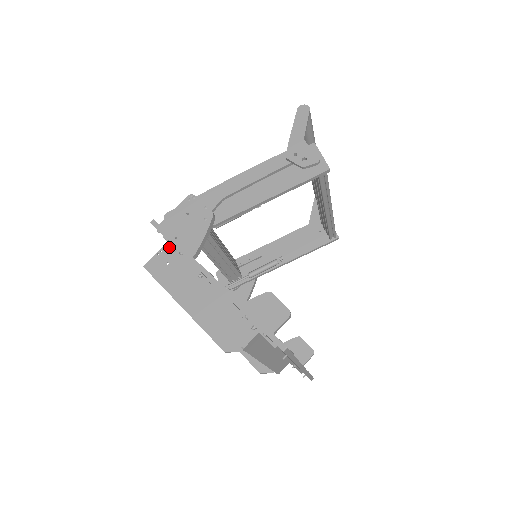
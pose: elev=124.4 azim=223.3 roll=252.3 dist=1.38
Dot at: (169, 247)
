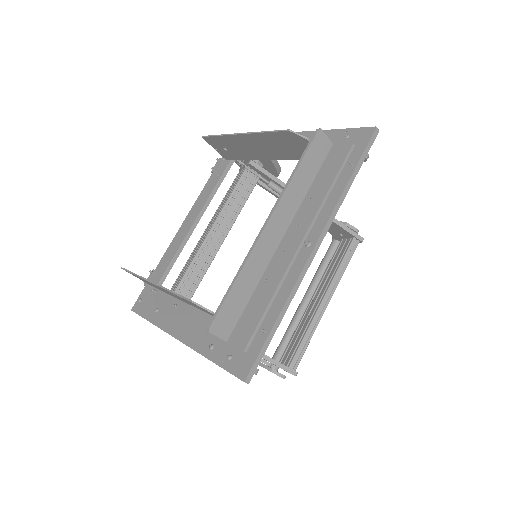
Dot at: (227, 156)
